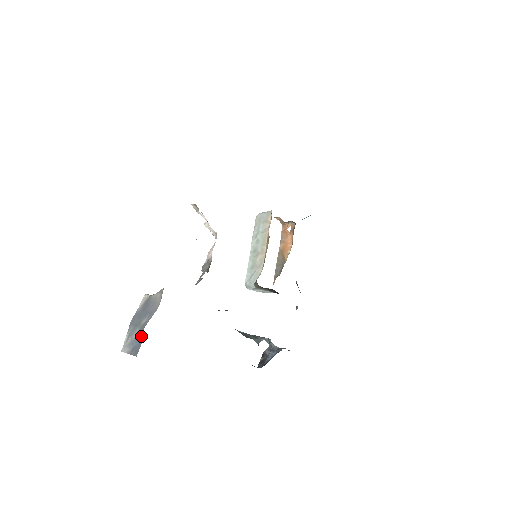
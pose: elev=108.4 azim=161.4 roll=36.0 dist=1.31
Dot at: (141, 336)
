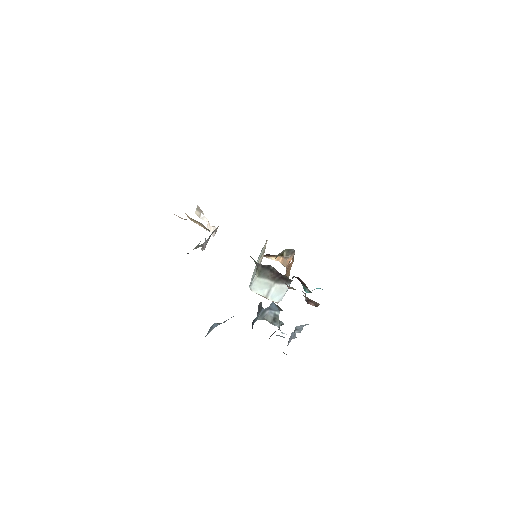
Dot at: occluded
